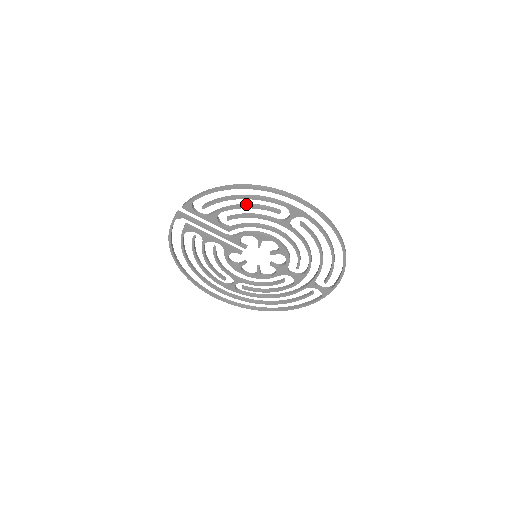
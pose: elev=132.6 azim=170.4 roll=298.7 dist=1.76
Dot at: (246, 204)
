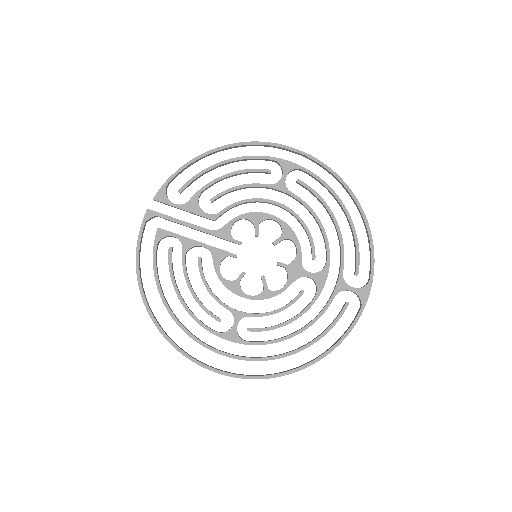
Dot at: (230, 173)
